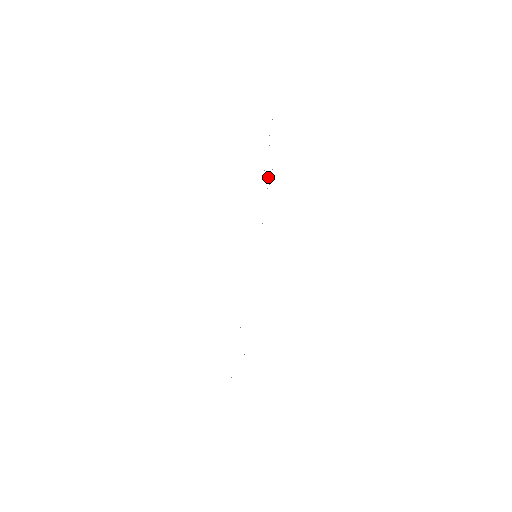
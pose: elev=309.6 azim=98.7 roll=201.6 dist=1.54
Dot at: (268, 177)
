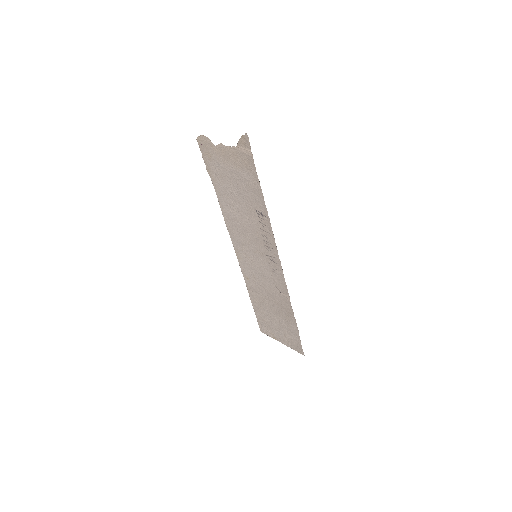
Dot at: (230, 175)
